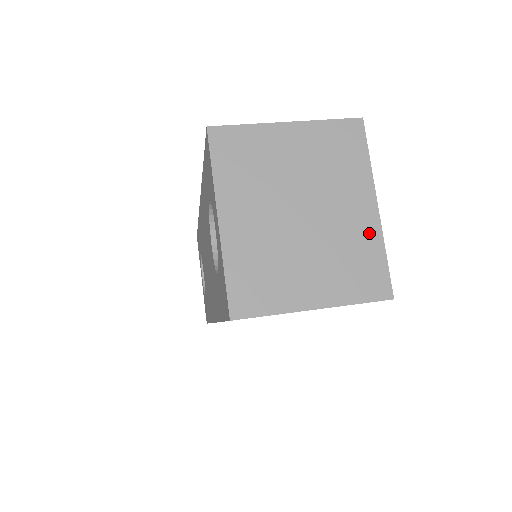
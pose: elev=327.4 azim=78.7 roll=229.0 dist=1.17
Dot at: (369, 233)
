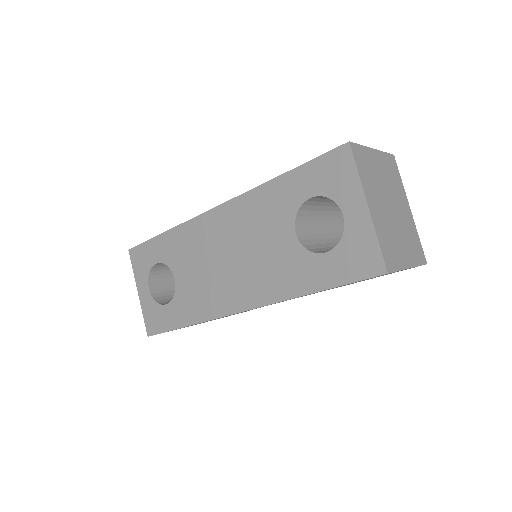
Dot at: (412, 224)
